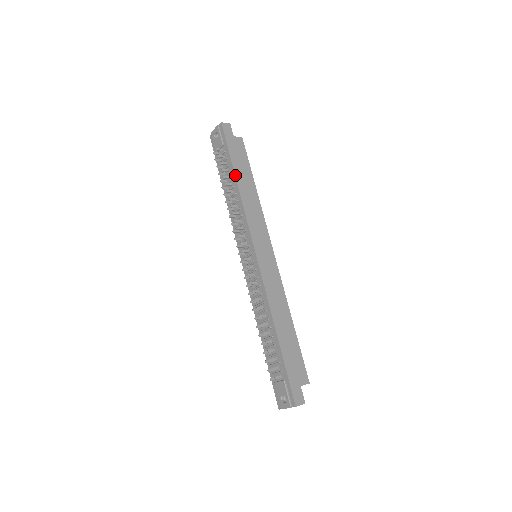
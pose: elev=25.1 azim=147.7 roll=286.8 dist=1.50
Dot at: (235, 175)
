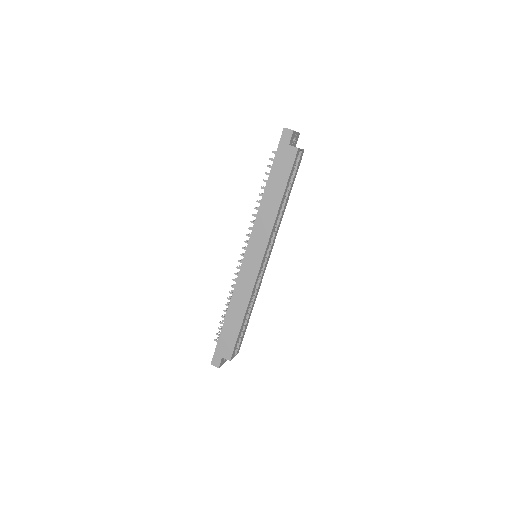
Dot at: (266, 184)
